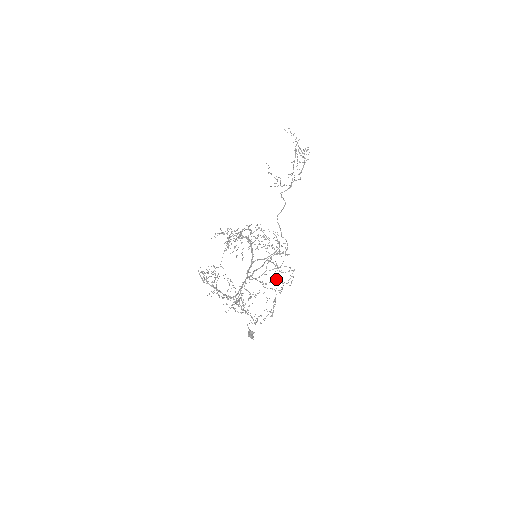
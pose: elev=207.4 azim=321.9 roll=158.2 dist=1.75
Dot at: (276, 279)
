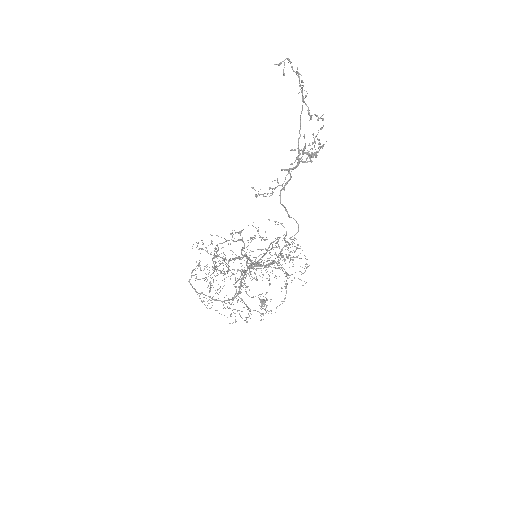
Dot at: (286, 255)
